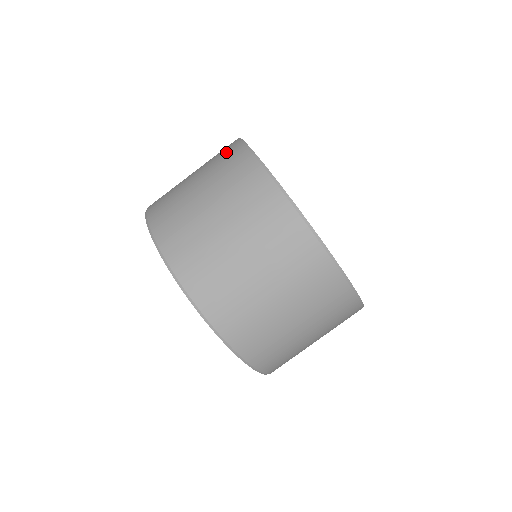
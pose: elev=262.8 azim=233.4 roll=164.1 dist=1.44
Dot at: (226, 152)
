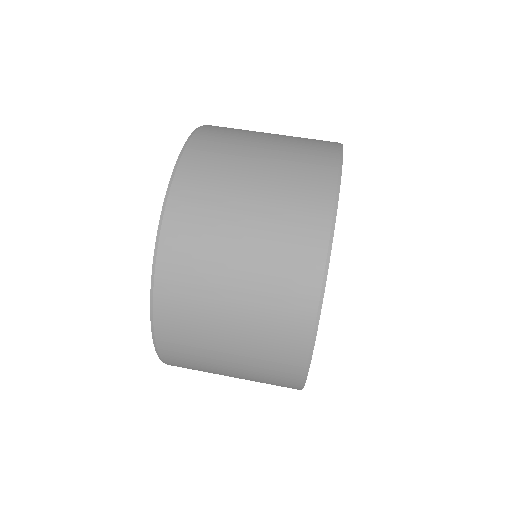
Dot at: (316, 157)
